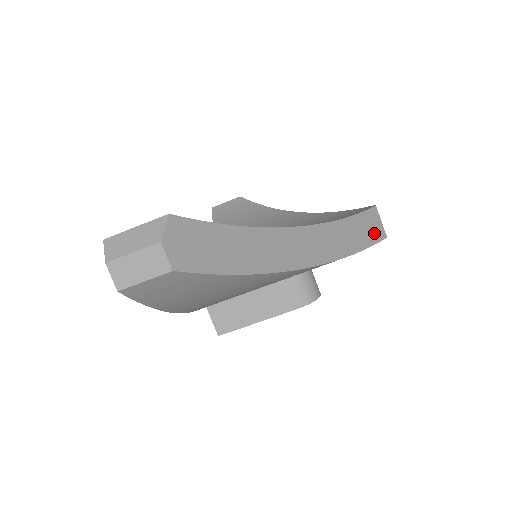
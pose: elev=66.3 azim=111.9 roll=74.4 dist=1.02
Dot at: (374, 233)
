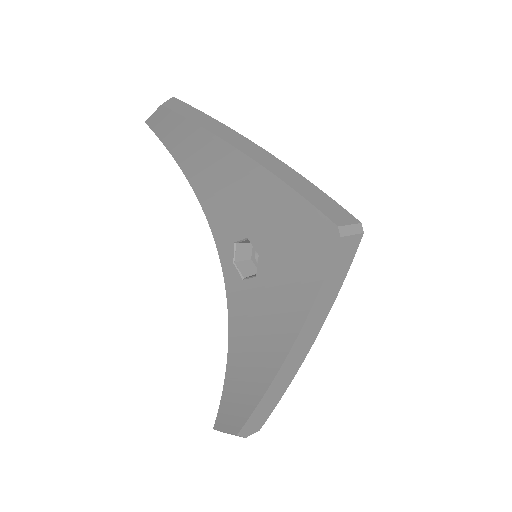
Dot at: (350, 252)
